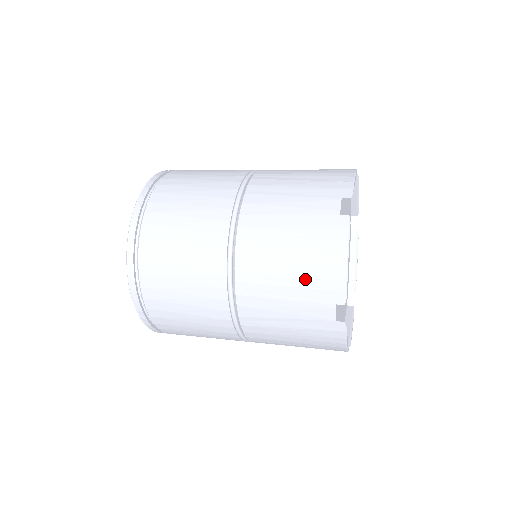
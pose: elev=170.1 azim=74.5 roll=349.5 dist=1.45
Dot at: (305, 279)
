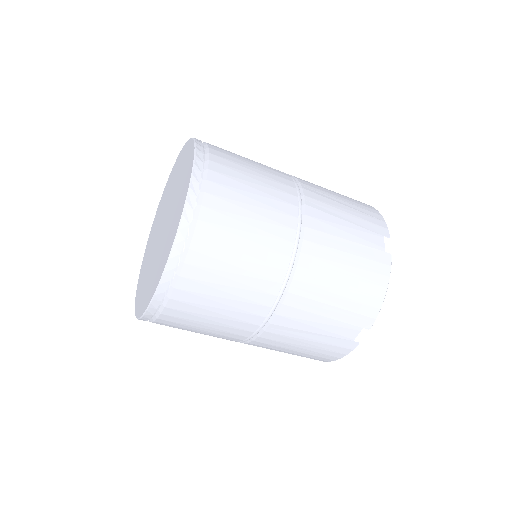
Dot at: (350, 302)
